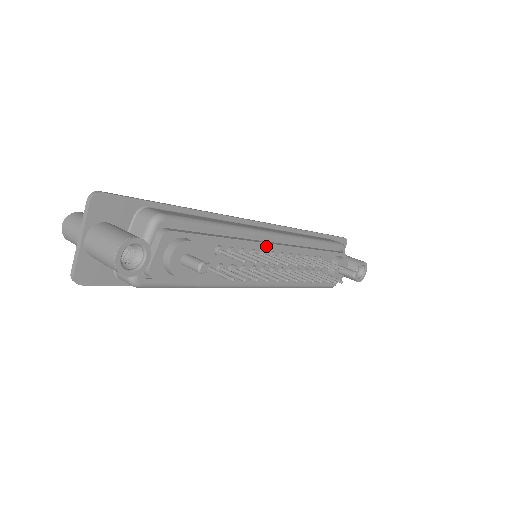
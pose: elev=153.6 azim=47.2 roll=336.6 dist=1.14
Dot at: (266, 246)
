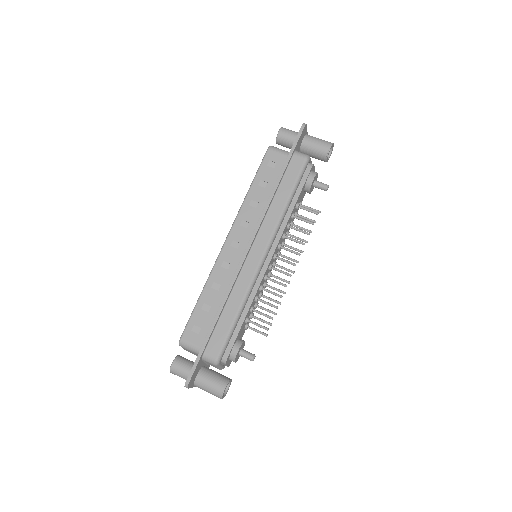
Dot at: (265, 274)
